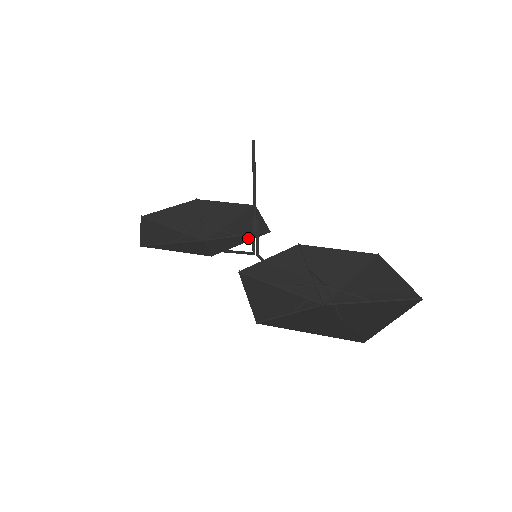
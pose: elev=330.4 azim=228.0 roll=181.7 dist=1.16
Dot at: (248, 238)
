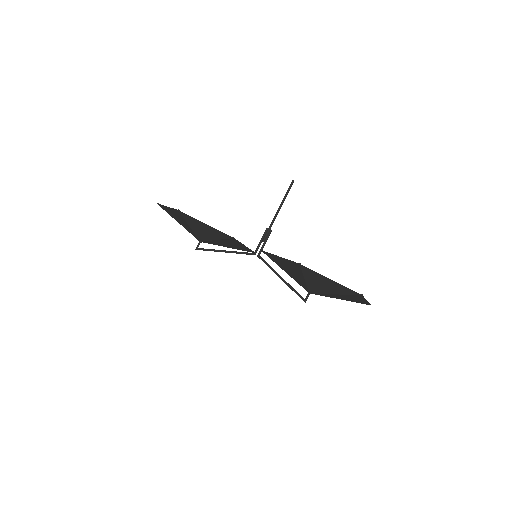
Dot at: (244, 248)
